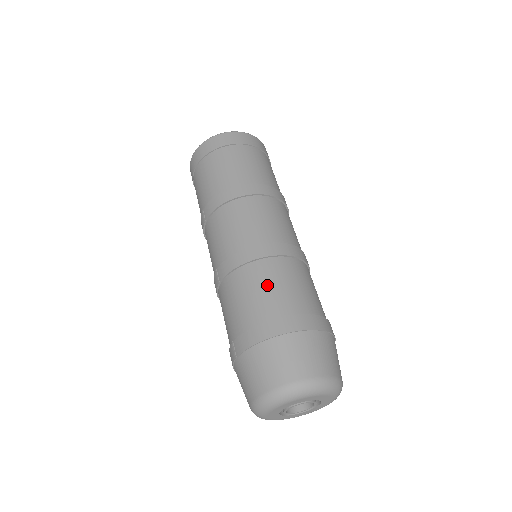
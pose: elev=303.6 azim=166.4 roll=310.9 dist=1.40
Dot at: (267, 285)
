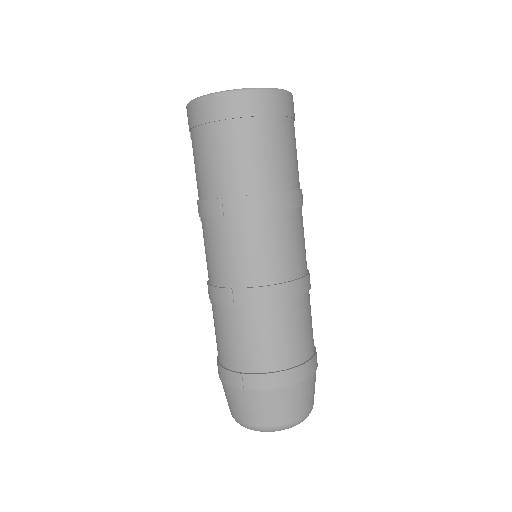
Dot at: (291, 330)
